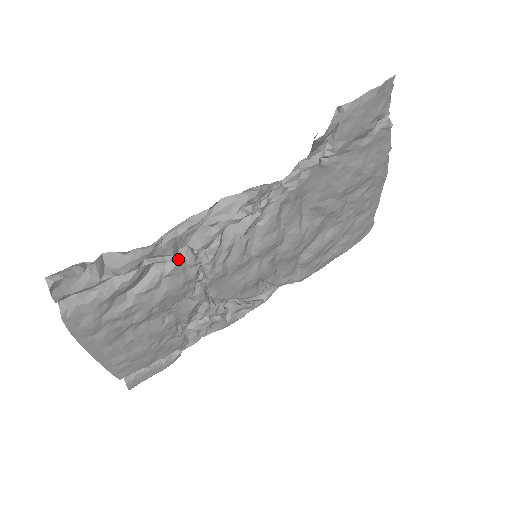
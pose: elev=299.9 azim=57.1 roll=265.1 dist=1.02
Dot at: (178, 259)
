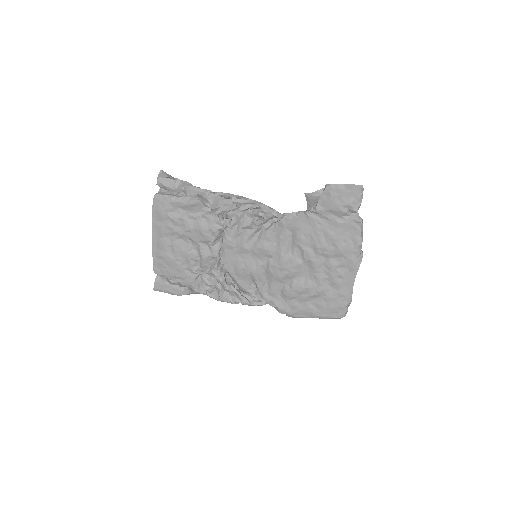
Dot at: (214, 212)
